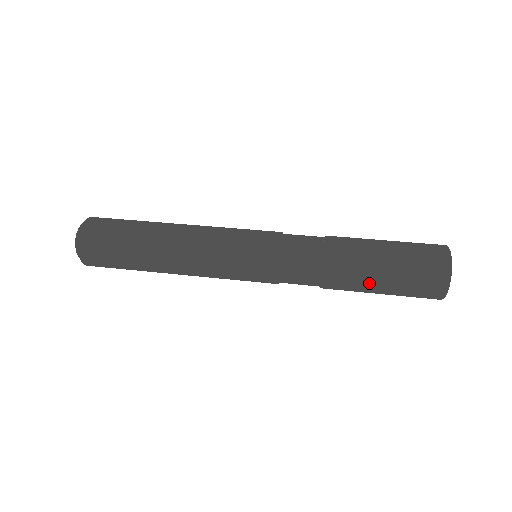
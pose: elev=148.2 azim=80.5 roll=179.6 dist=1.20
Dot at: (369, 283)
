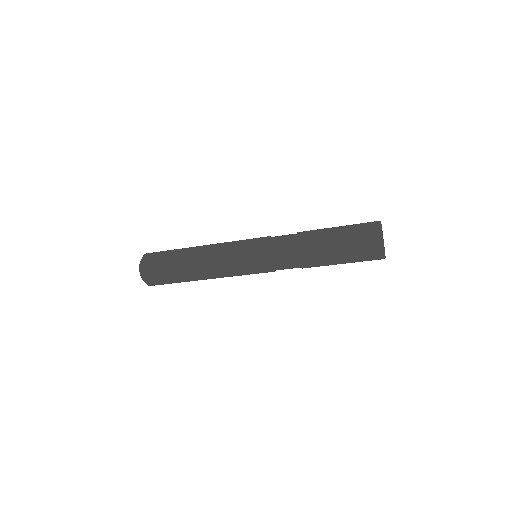
Dot at: (328, 245)
